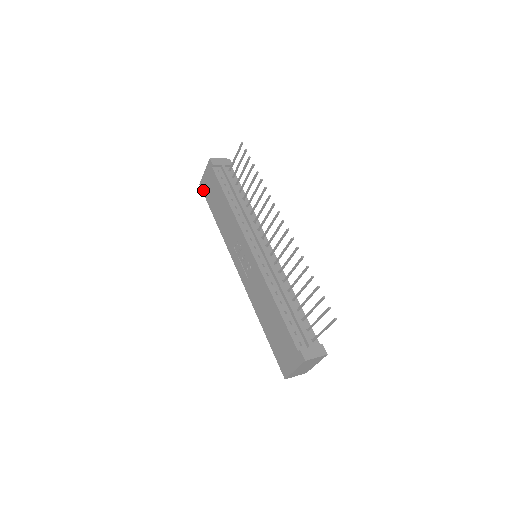
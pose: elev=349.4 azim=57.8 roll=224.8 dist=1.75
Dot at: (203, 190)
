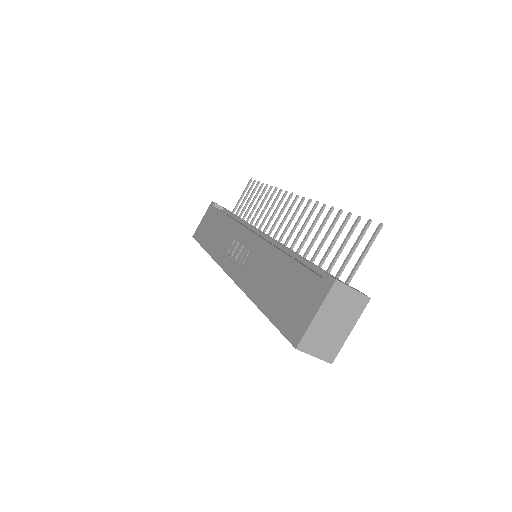
Dot at: (196, 237)
